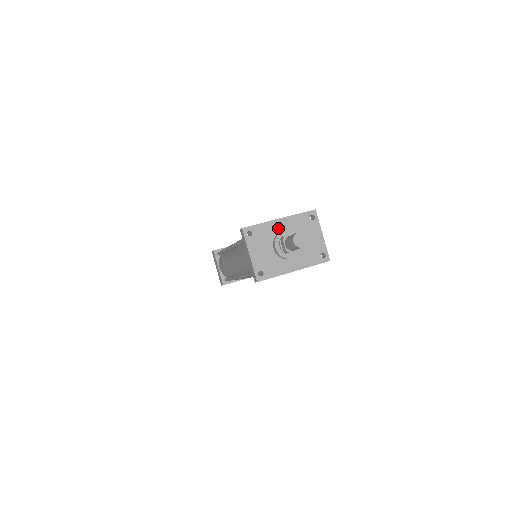
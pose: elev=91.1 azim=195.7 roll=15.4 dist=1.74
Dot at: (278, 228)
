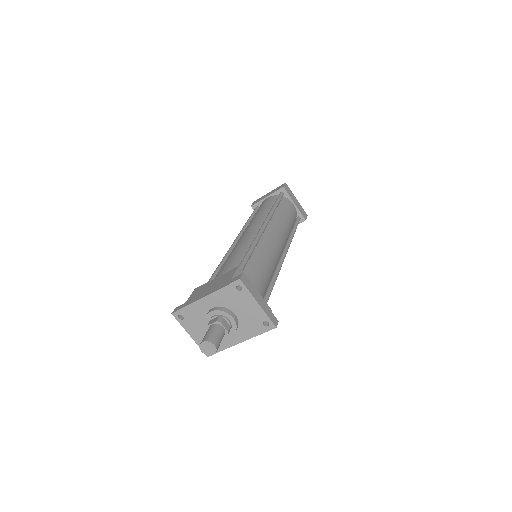
Dot at: (206, 307)
